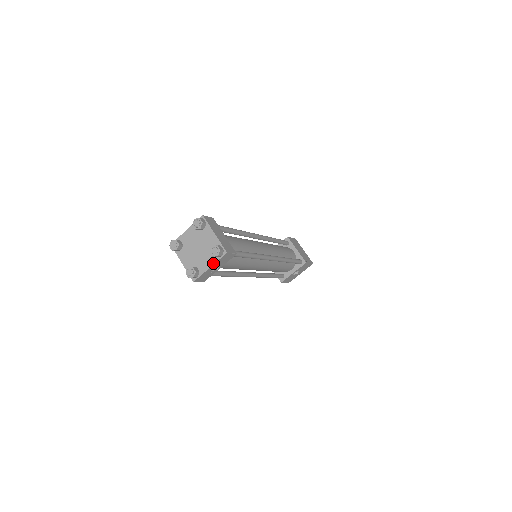
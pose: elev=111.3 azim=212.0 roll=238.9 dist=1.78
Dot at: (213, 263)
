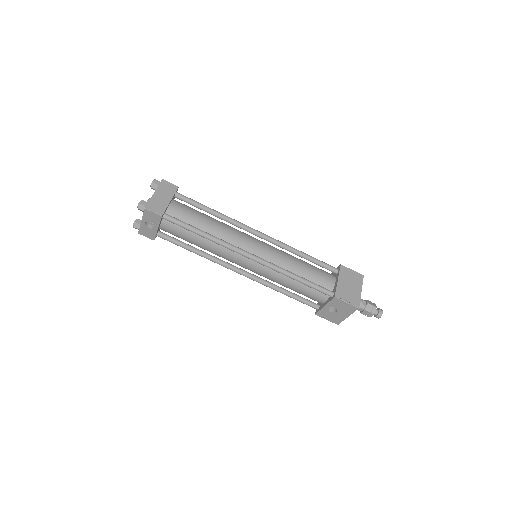
Dot at: (142, 217)
